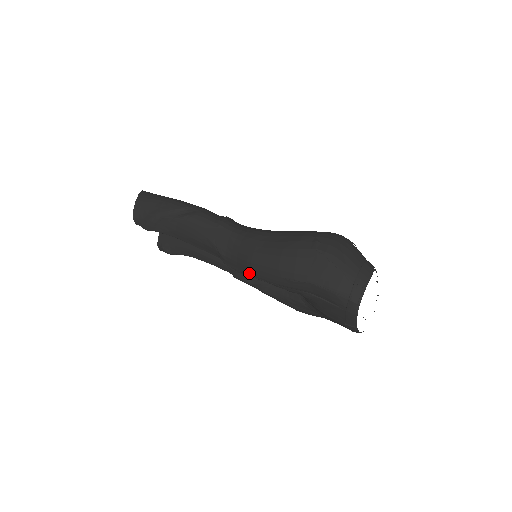
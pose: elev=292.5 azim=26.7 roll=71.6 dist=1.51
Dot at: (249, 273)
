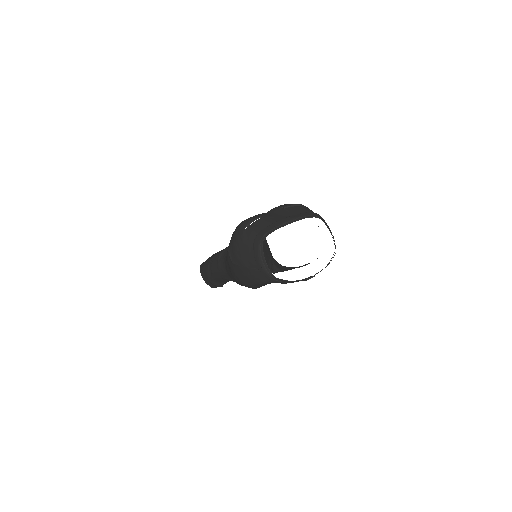
Dot at: occluded
